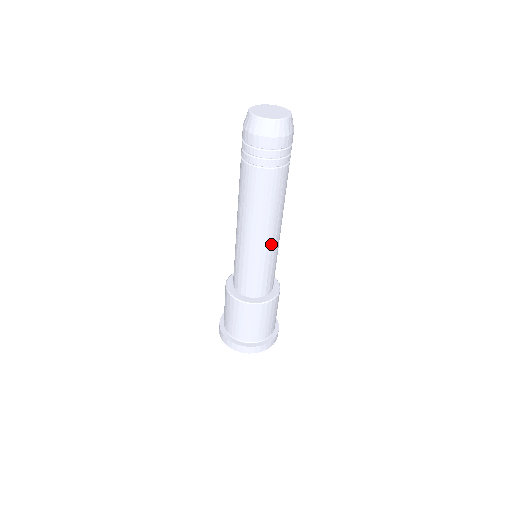
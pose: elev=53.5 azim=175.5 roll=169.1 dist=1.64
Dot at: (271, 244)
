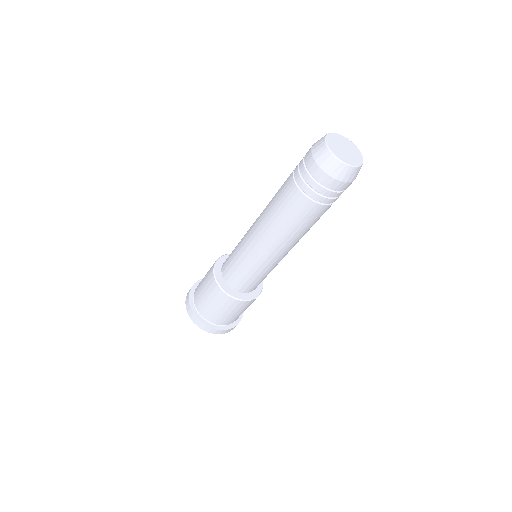
Dot at: occluded
